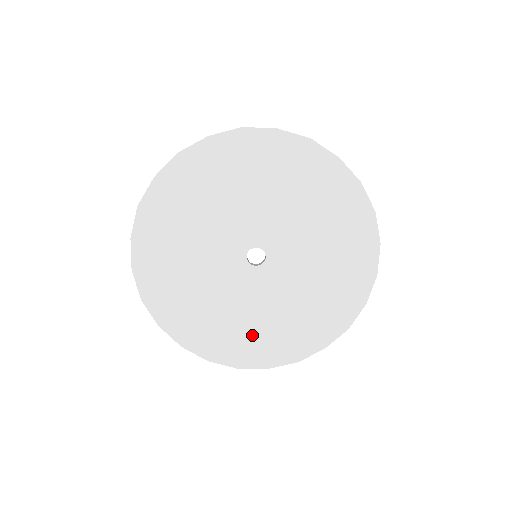
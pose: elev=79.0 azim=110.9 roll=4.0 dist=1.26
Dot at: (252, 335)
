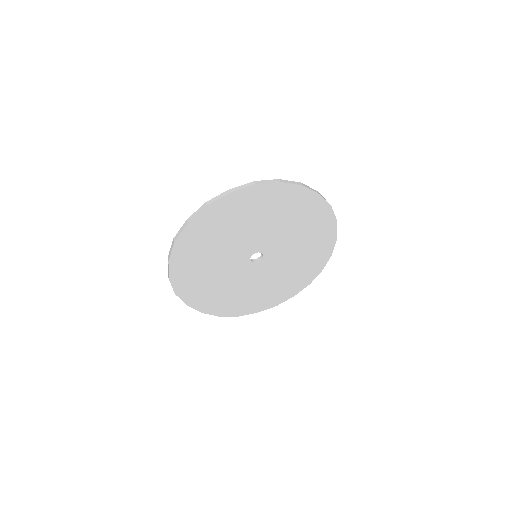
Dot at: (249, 298)
